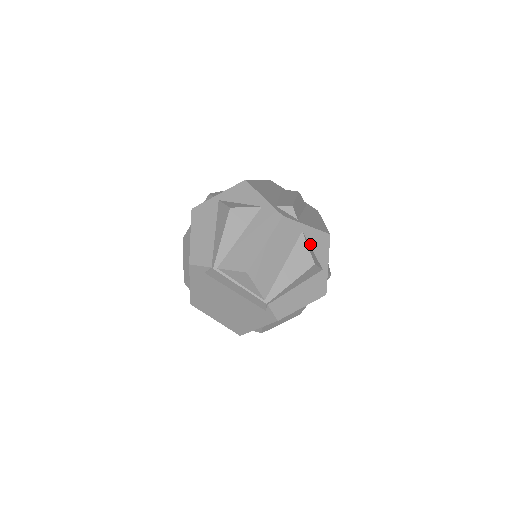
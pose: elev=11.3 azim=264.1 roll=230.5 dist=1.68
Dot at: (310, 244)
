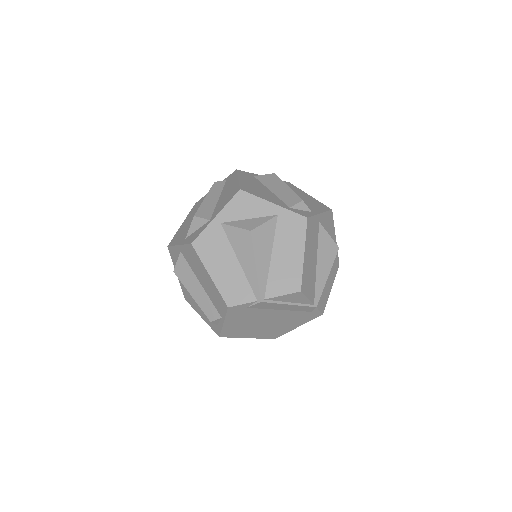
Dot at: (325, 229)
